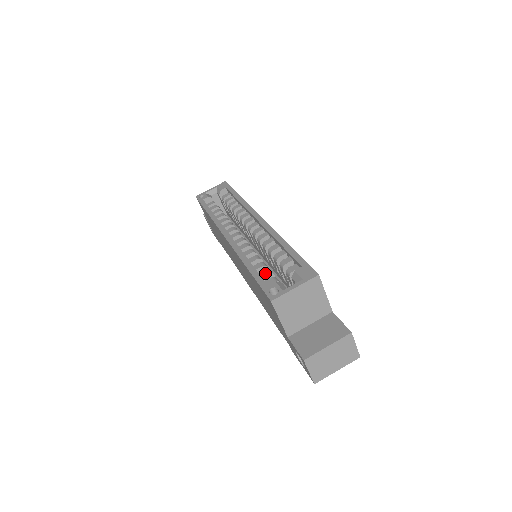
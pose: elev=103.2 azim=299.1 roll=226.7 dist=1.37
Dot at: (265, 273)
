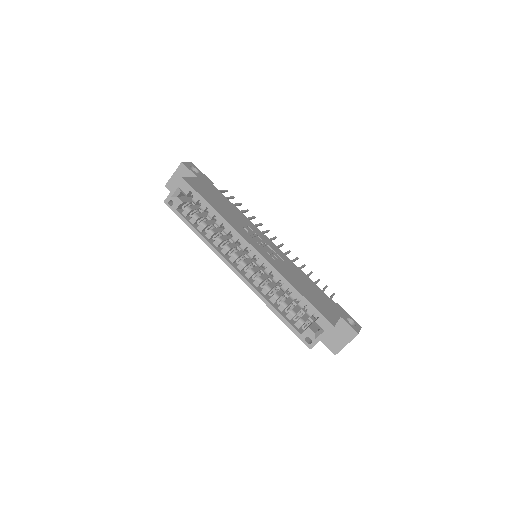
Dot at: (291, 317)
